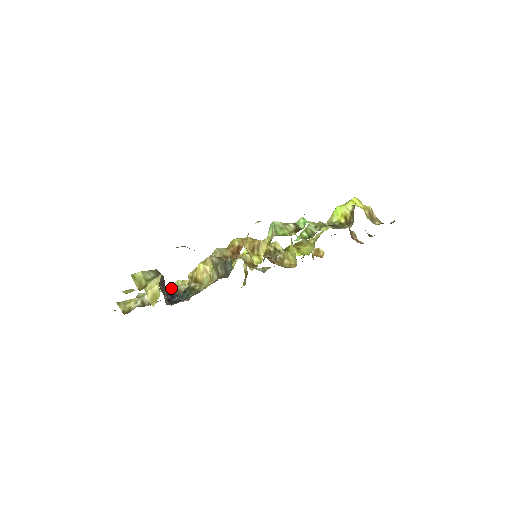
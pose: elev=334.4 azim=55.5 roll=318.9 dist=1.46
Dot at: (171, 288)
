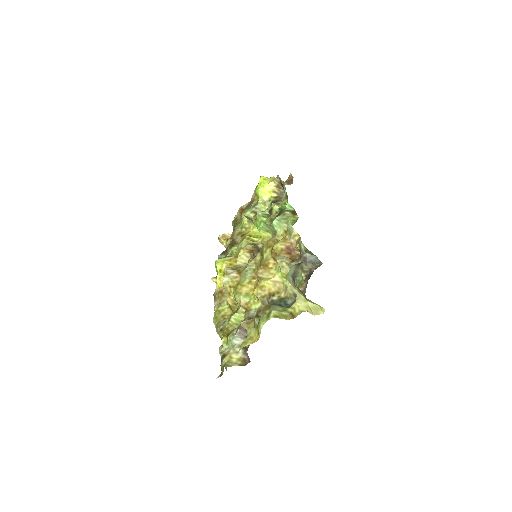
Dot at: (249, 319)
